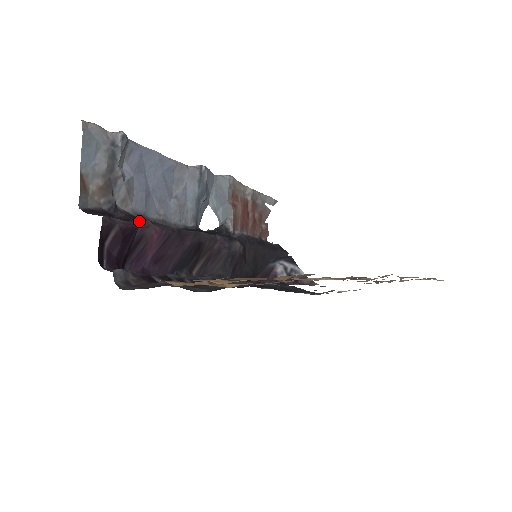
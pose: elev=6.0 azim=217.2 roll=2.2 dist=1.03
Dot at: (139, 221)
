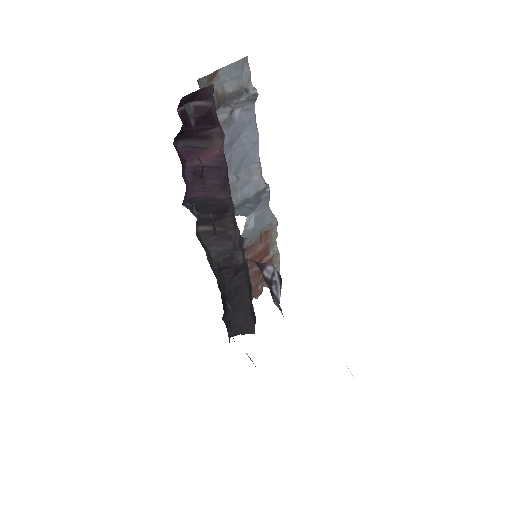
Dot at: occluded
